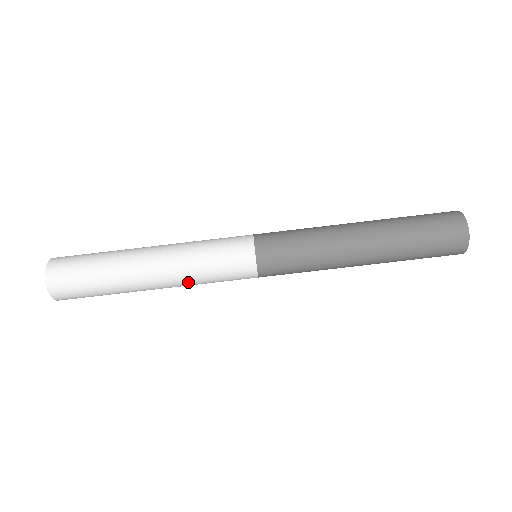
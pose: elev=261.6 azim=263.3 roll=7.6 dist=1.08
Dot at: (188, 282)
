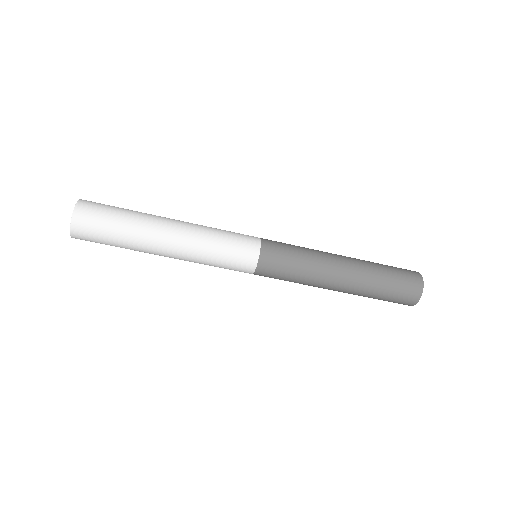
Dot at: occluded
